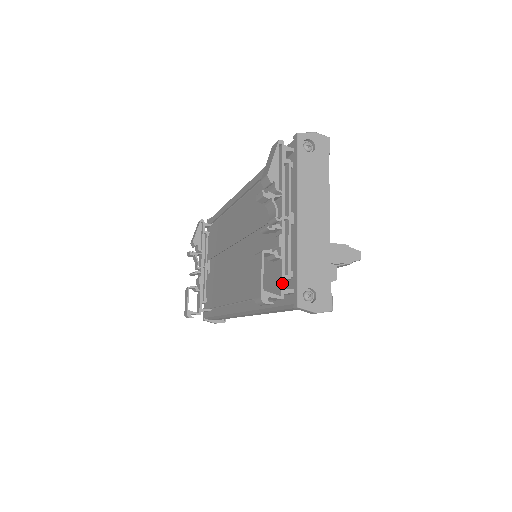
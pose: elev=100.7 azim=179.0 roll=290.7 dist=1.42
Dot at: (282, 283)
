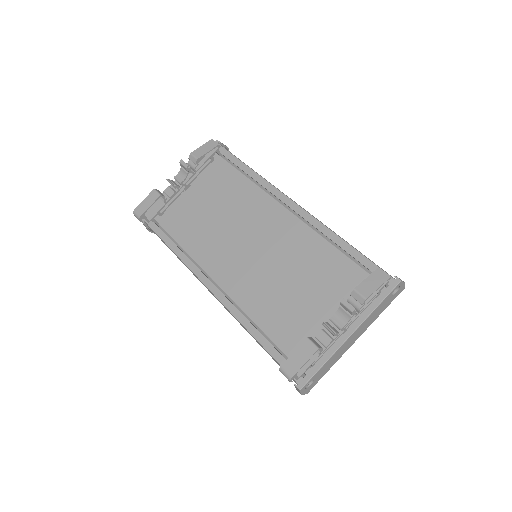
Dot at: (306, 370)
